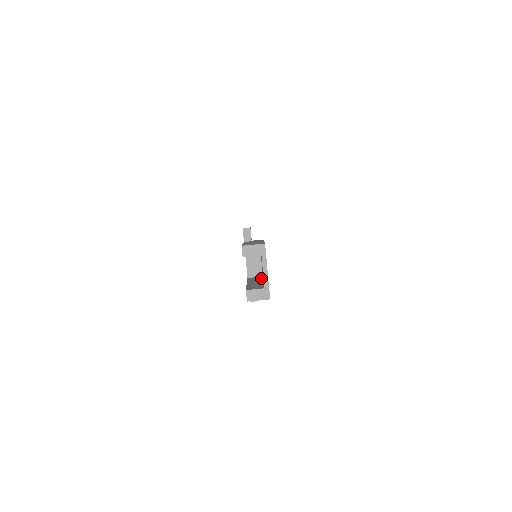
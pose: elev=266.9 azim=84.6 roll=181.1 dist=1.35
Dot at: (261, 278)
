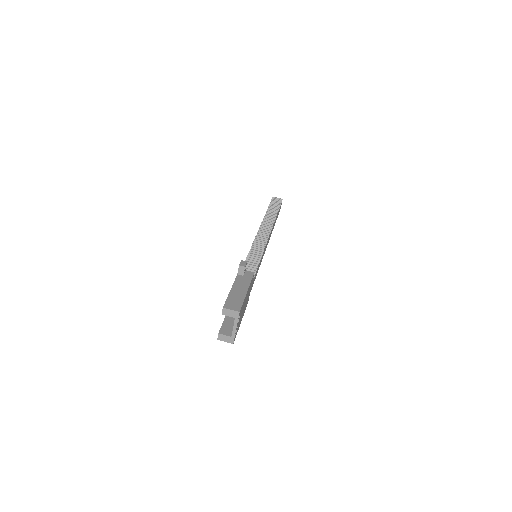
Dot at: occluded
